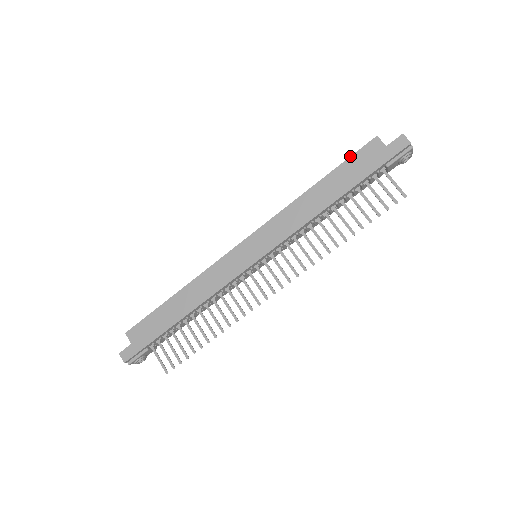
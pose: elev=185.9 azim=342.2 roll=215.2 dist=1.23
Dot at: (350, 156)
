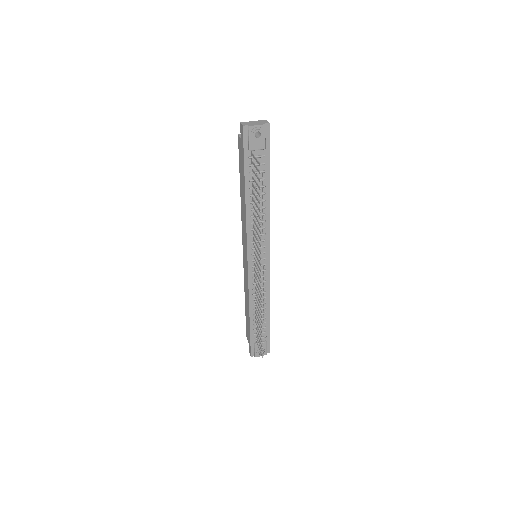
Dot at: (239, 159)
